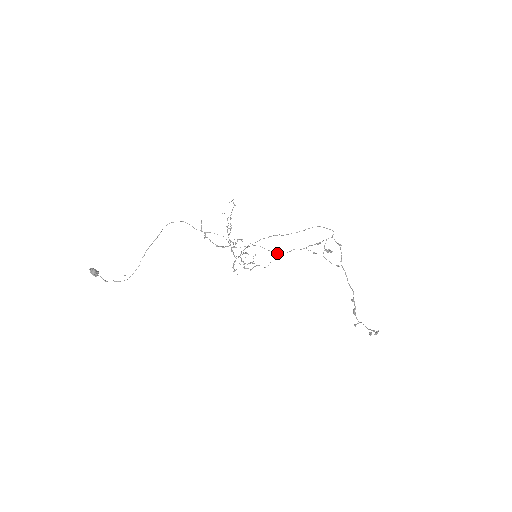
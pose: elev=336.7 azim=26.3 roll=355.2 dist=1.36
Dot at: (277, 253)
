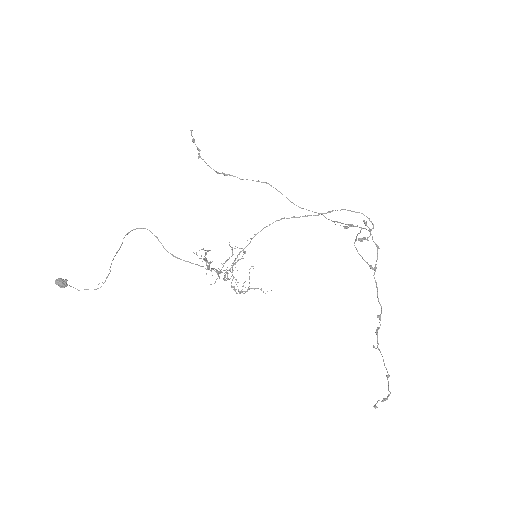
Dot at: (296, 205)
